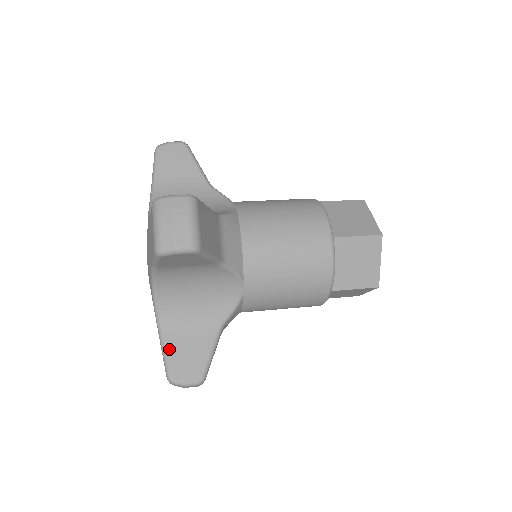
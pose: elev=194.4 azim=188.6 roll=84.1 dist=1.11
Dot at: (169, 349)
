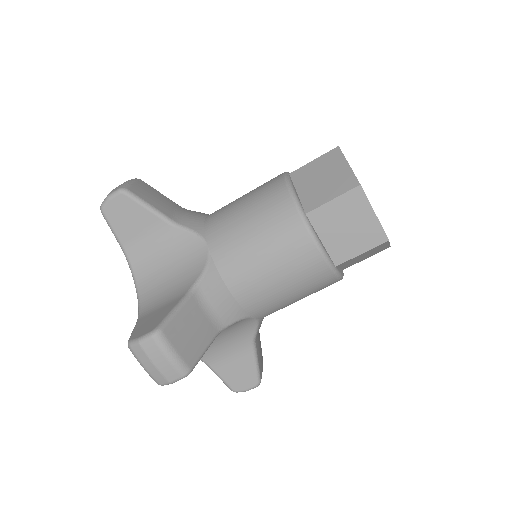
Dot at: (138, 323)
